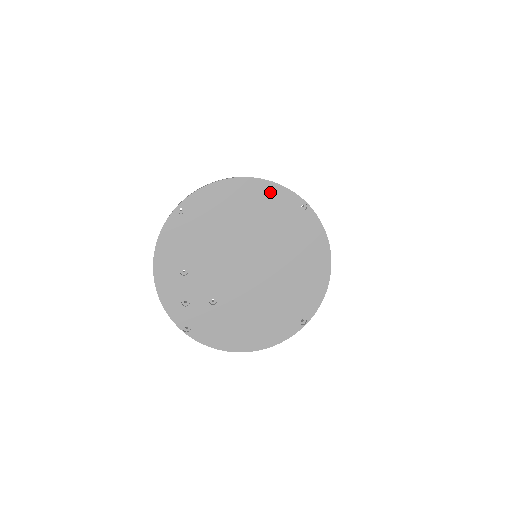
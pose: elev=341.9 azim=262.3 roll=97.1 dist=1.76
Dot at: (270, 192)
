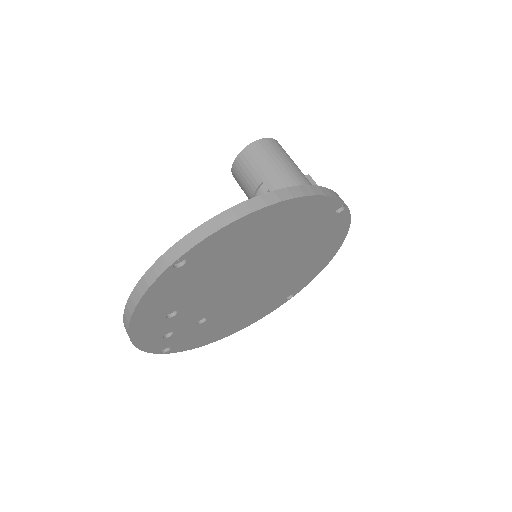
Dot at: (309, 207)
